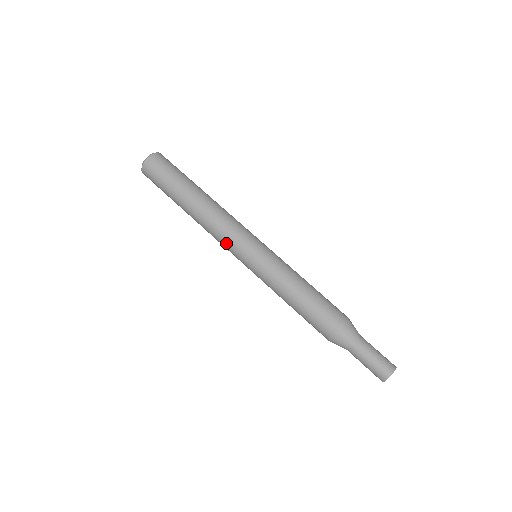
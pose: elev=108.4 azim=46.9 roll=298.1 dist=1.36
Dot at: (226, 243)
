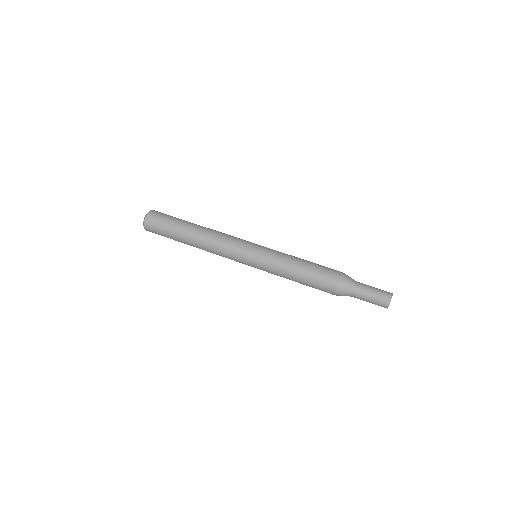
Dot at: (230, 253)
